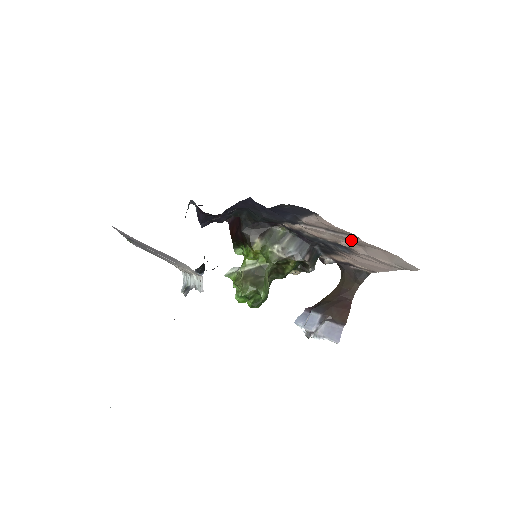
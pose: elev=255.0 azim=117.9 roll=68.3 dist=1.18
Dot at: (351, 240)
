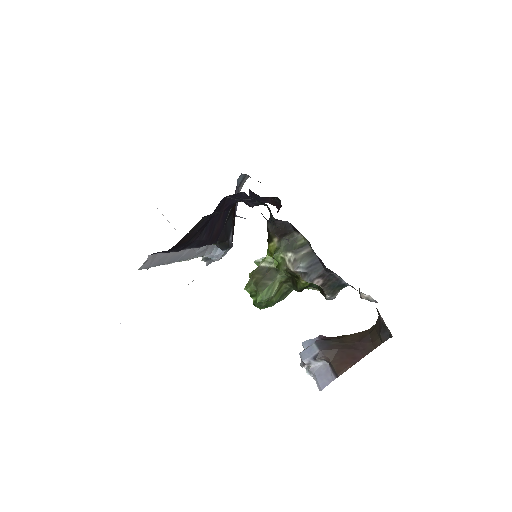
Dot at: occluded
